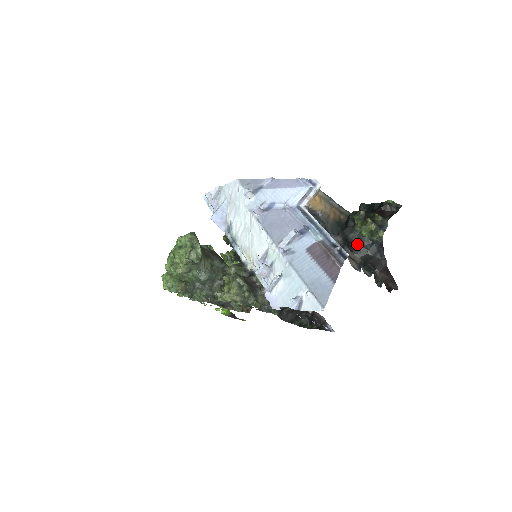
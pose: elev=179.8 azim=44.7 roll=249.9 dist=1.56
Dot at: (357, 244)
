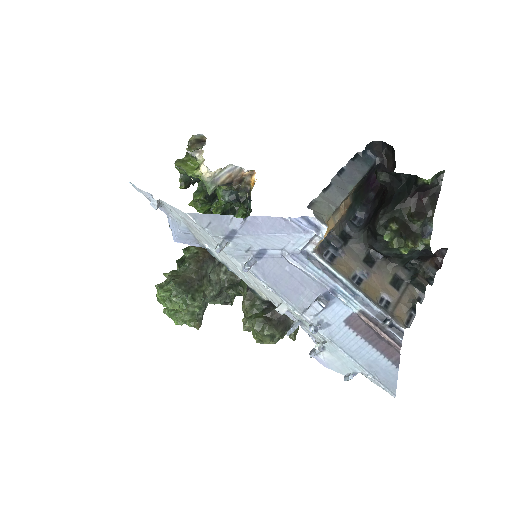
Dot at: (395, 256)
